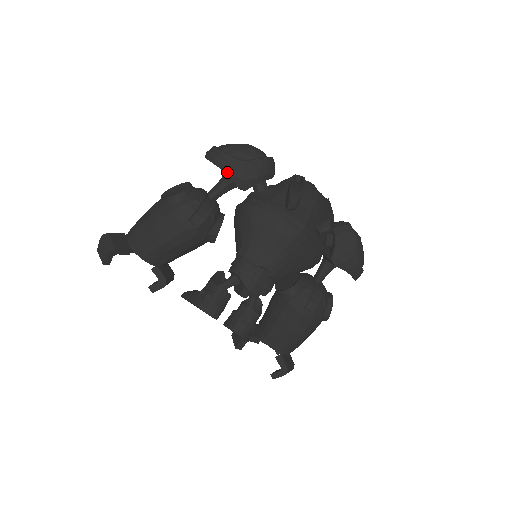
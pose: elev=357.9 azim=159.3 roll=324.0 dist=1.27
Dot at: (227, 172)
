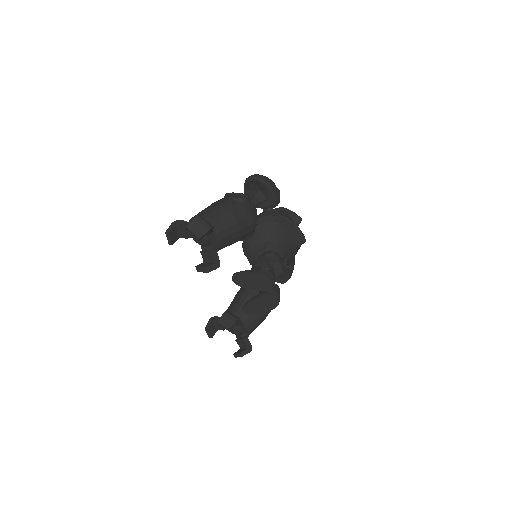
Dot at: (272, 192)
